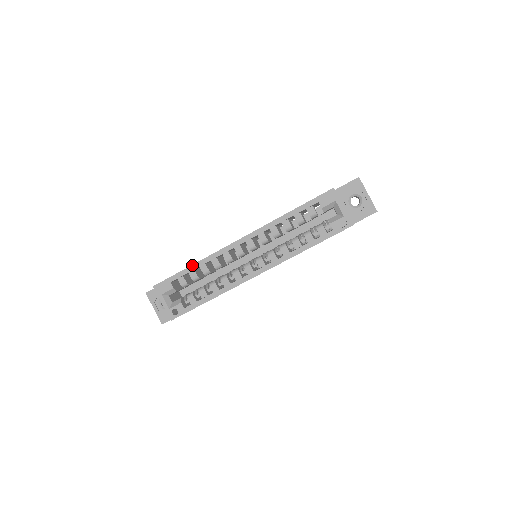
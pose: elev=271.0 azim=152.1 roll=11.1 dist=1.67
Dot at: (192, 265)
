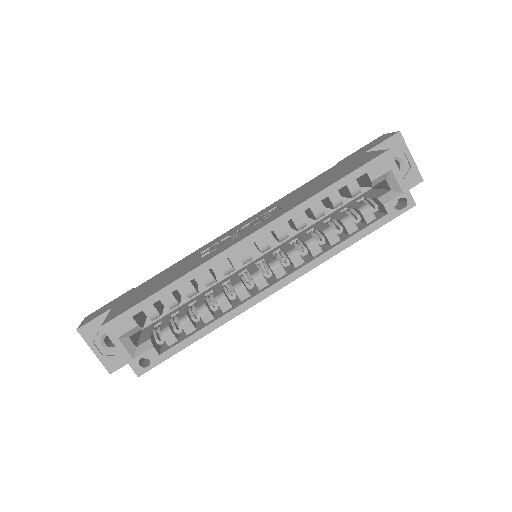
Dot at: (168, 285)
